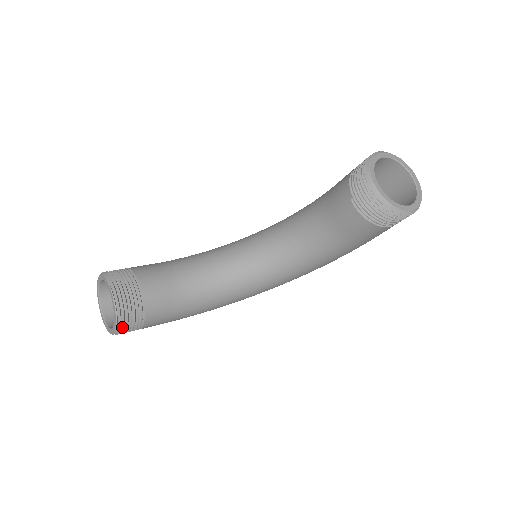
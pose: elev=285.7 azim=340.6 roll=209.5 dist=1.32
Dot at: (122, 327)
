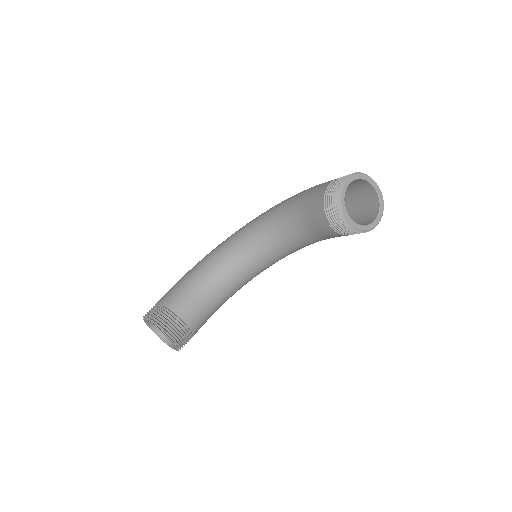
Dot at: (182, 347)
